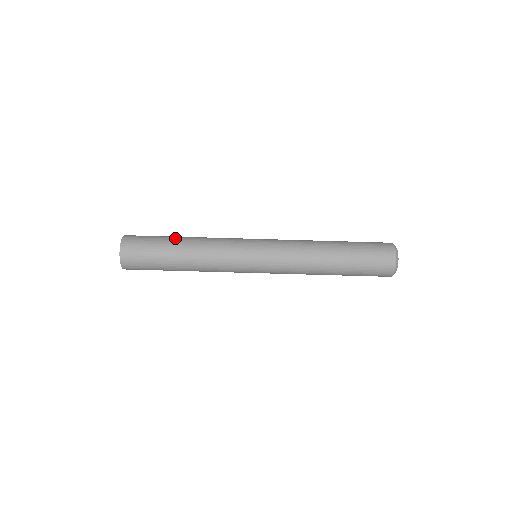
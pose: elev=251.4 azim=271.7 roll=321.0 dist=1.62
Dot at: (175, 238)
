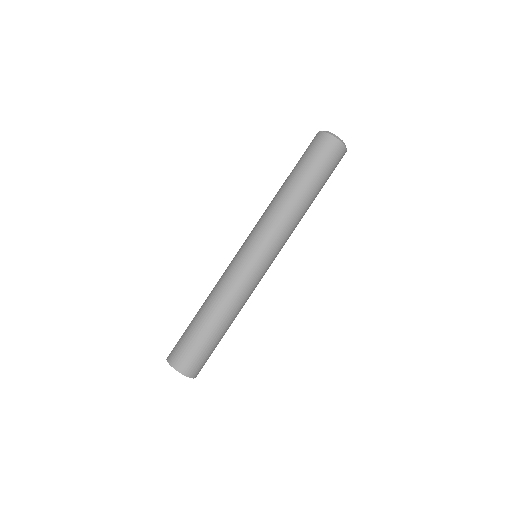
Dot at: (201, 321)
